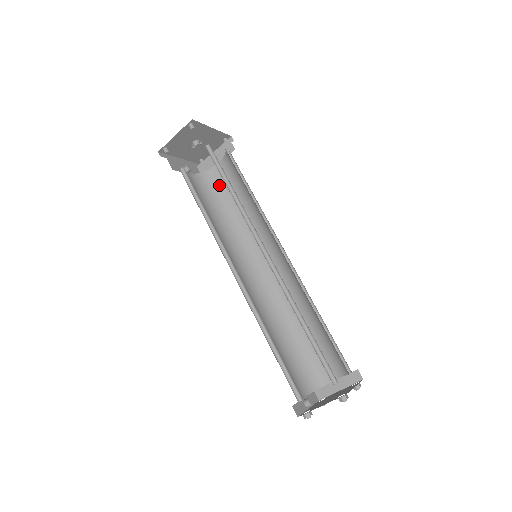
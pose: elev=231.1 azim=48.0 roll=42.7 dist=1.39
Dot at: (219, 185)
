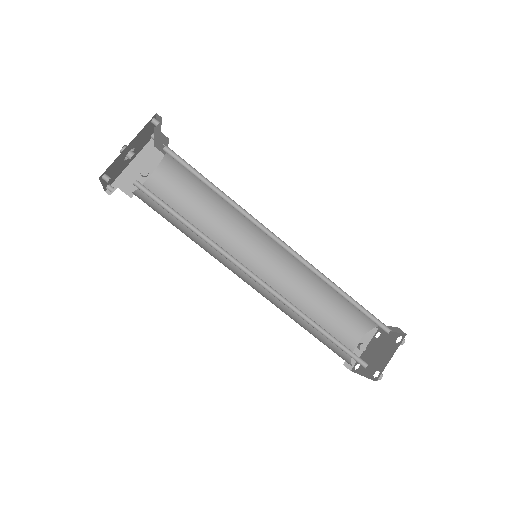
Dot at: (185, 171)
